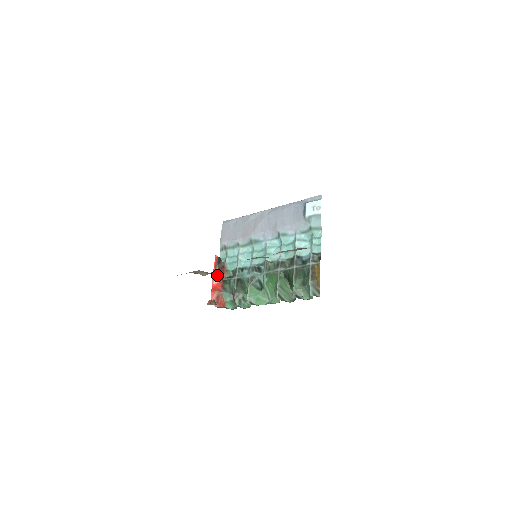
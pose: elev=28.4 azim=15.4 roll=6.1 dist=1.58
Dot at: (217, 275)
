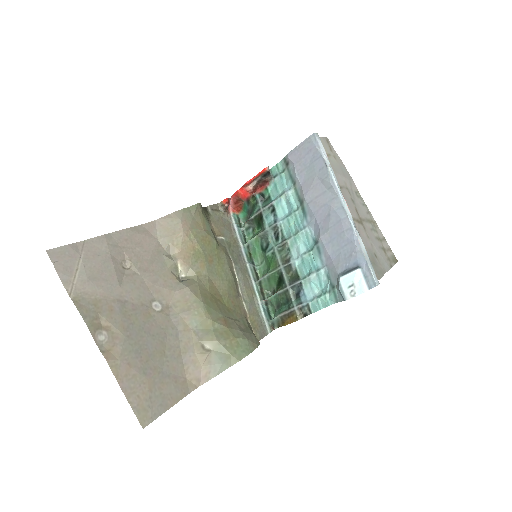
Dot at: (252, 185)
